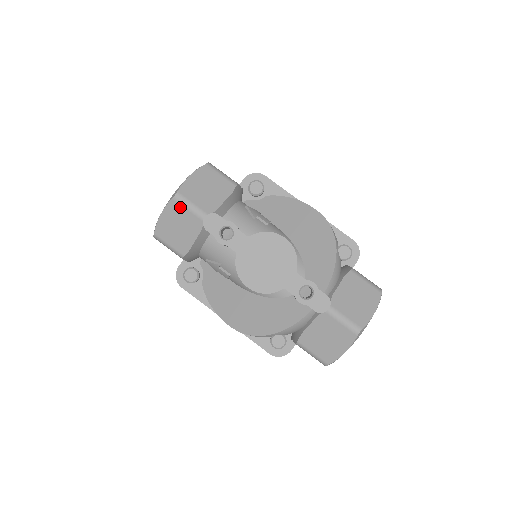
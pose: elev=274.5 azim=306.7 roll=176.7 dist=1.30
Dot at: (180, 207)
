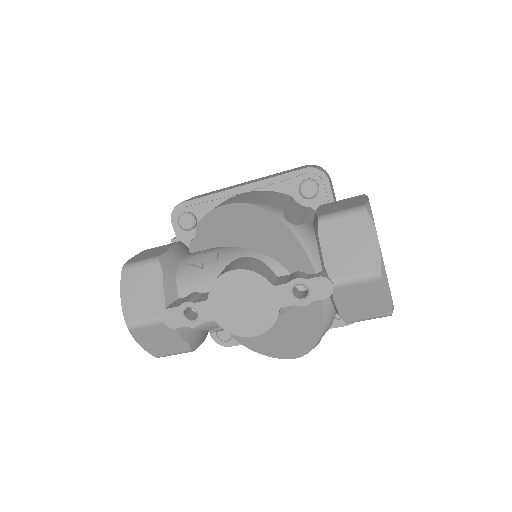
Dot at: (141, 330)
